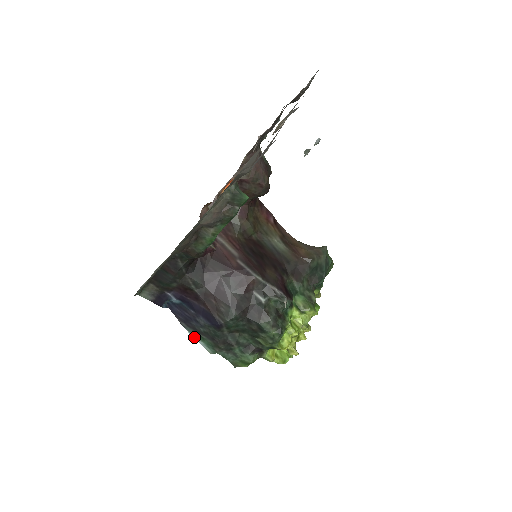
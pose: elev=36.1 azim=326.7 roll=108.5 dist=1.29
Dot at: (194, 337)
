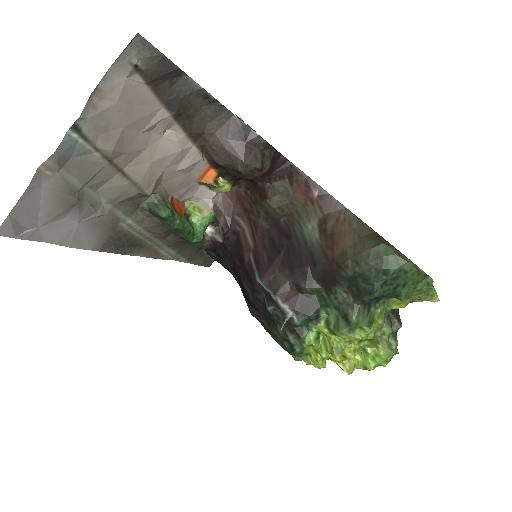
Dot at: occluded
